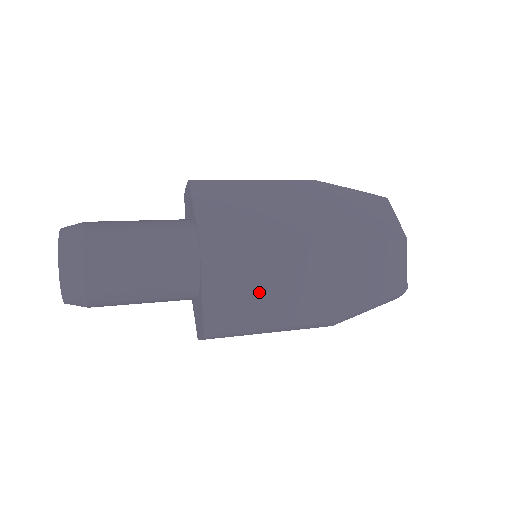
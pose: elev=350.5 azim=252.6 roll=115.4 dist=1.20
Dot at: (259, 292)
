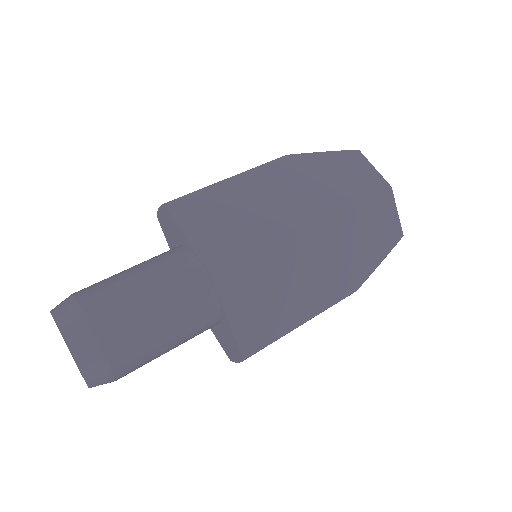
Dot at: (280, 297)
